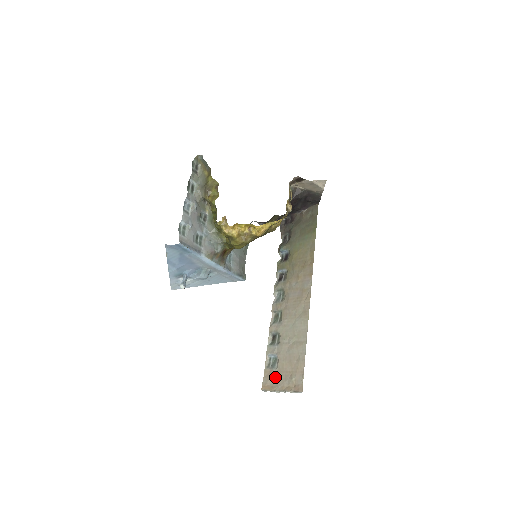
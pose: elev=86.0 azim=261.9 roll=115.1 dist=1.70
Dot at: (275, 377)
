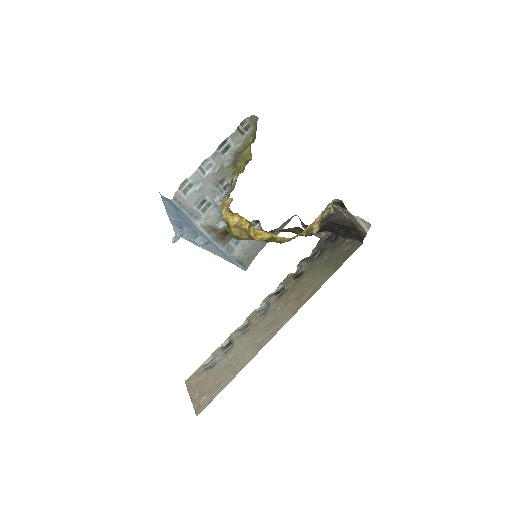
Dot at: (199, 381)
